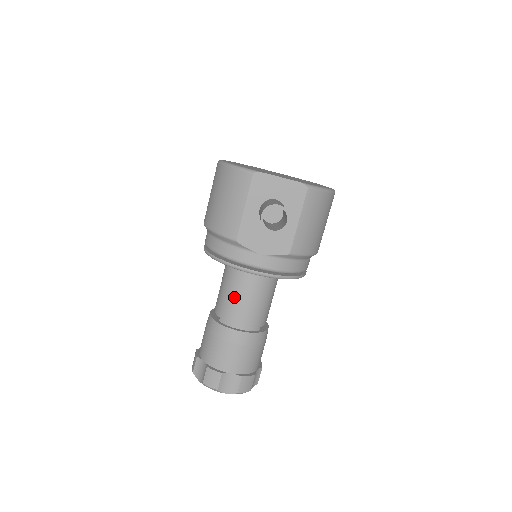
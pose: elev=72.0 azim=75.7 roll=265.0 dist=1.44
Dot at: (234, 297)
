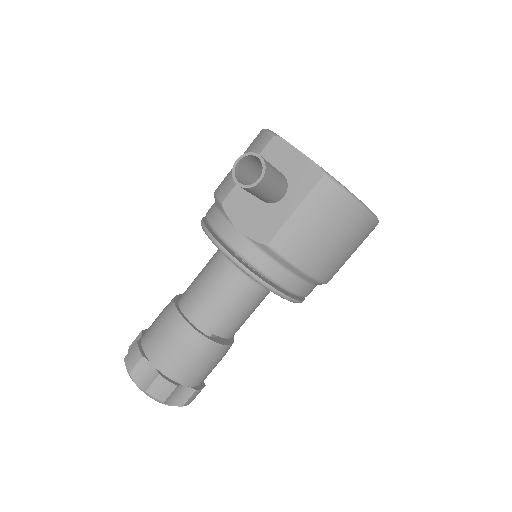
Dot at: (202, 280)
